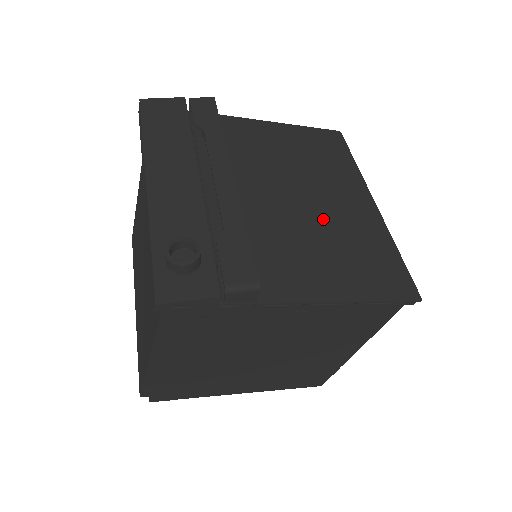
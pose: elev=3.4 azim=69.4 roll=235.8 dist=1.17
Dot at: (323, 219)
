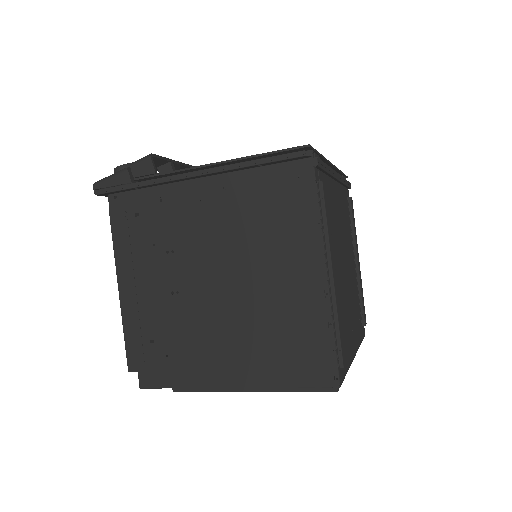
Dot at: occluded
